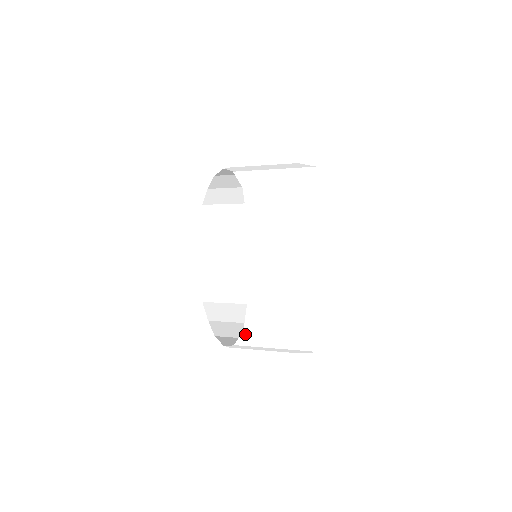
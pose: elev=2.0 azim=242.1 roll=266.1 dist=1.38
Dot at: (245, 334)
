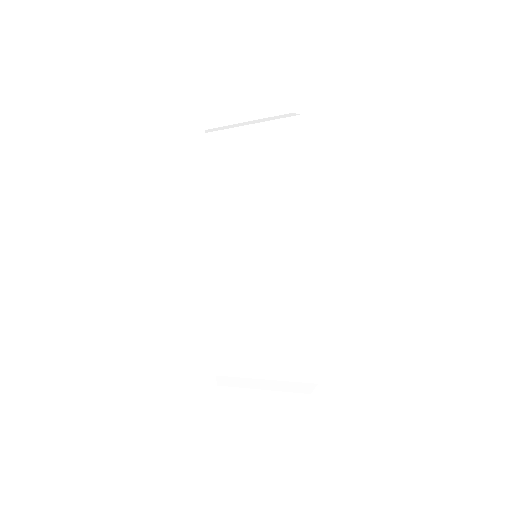
Dot at: occluded
